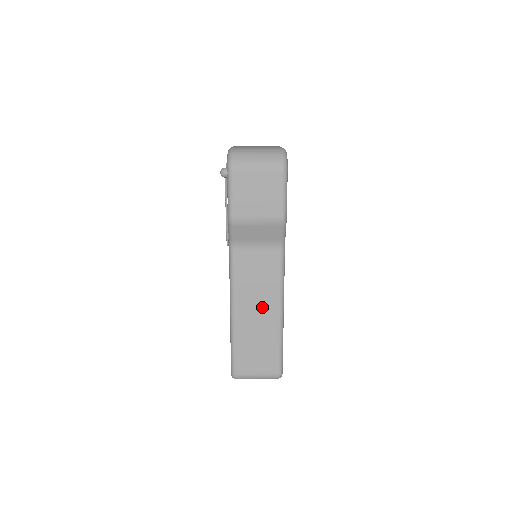
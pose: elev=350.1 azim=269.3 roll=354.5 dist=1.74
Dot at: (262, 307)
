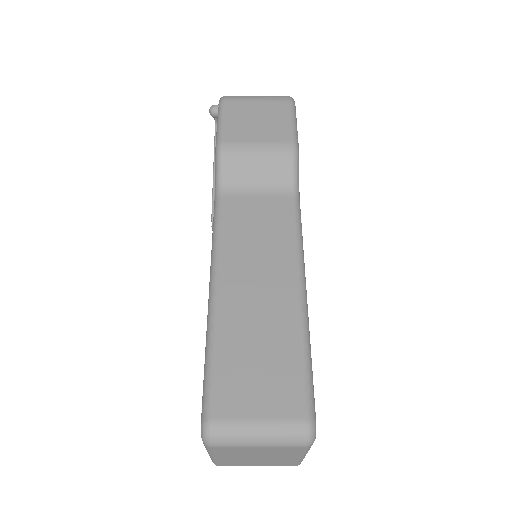
Dot at: (267, 279)
